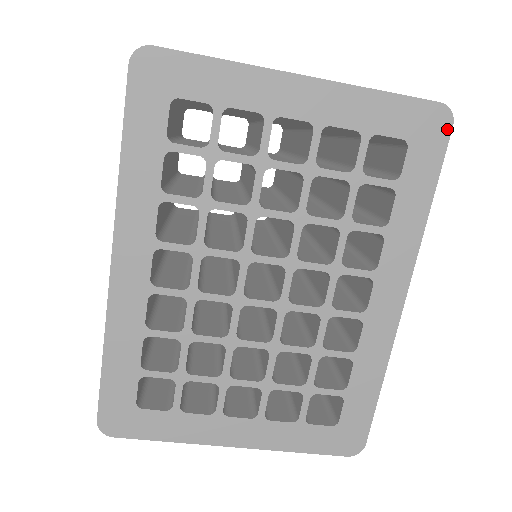
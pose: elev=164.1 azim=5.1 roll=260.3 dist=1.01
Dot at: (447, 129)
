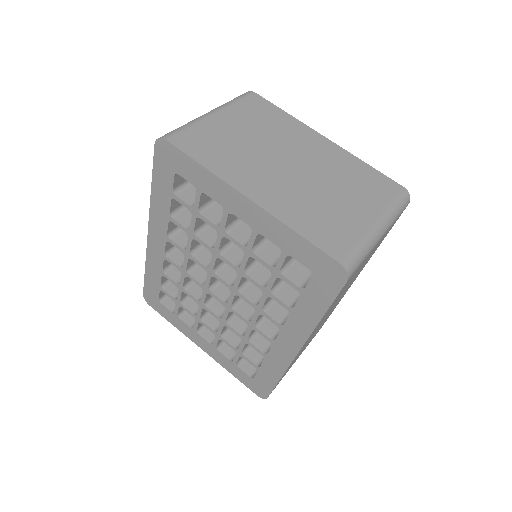
Dot at: (342, 281)
